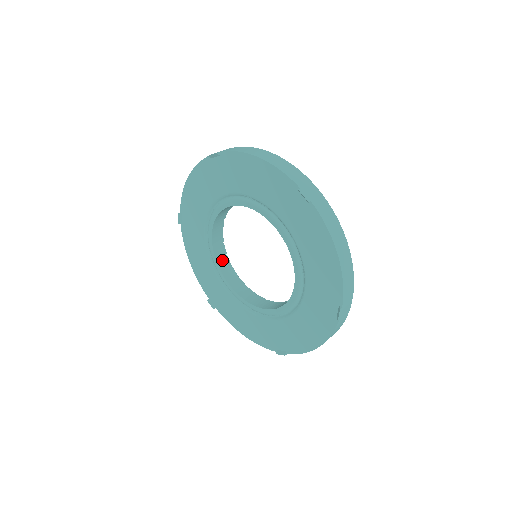
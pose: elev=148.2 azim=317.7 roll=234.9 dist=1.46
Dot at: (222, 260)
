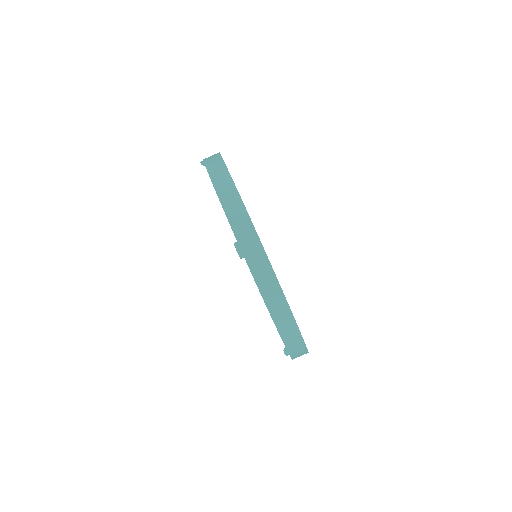
Dot at: occluded
